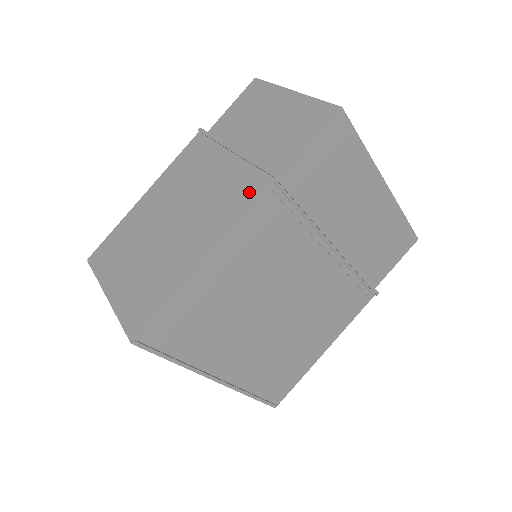
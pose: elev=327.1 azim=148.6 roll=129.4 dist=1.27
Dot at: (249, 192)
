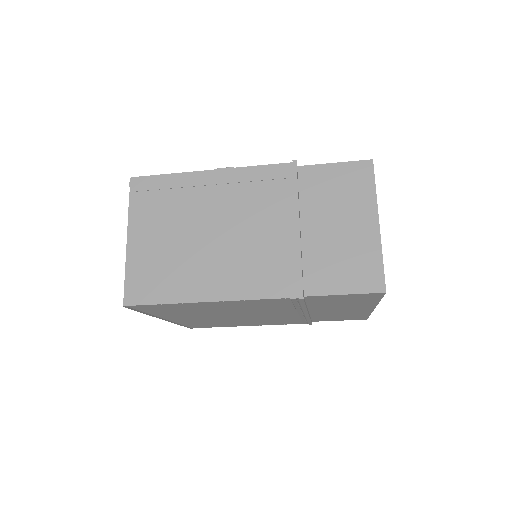
Dot at: (276, 287)
